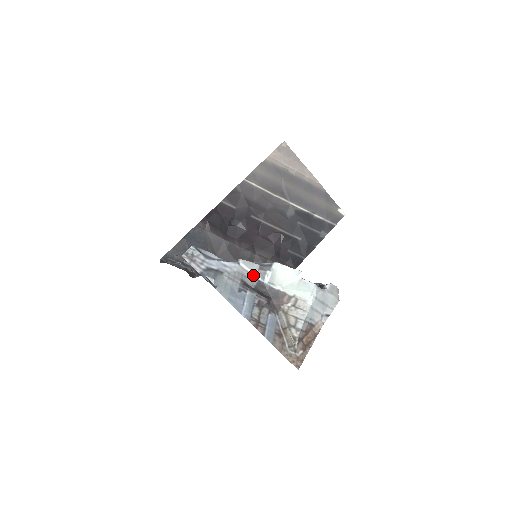
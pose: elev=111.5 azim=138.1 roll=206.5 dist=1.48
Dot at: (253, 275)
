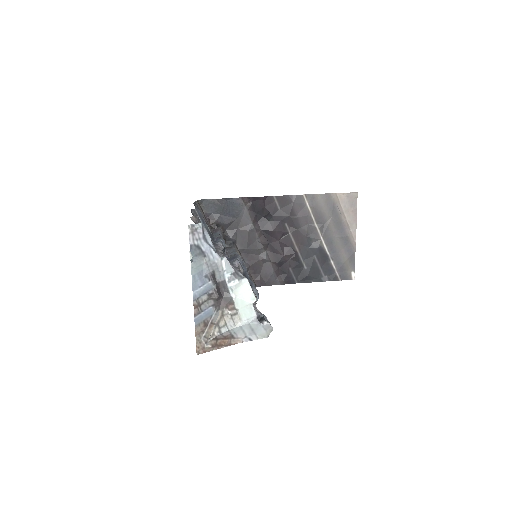
Dot at: (224, 274)
